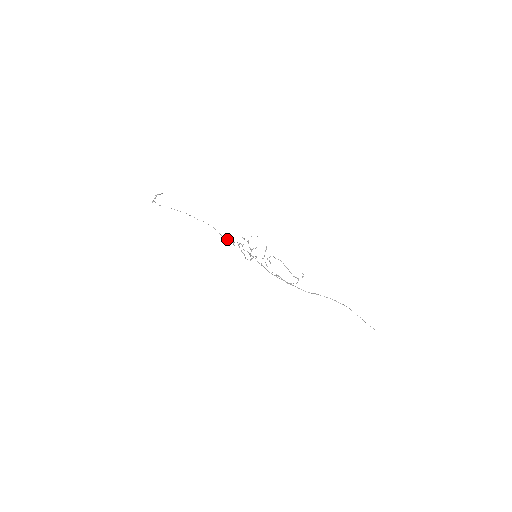
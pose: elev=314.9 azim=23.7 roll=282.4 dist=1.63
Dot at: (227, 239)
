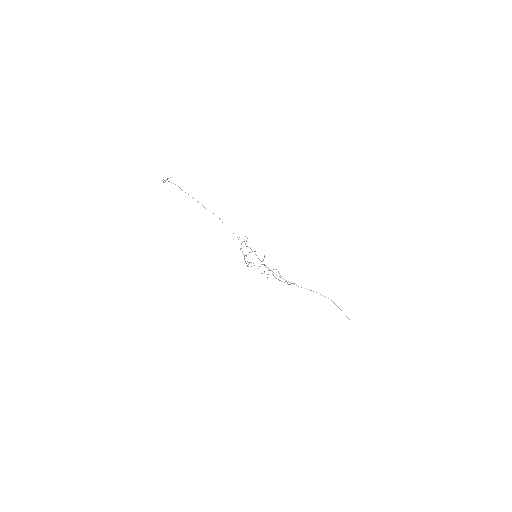
Dot at: occluded
